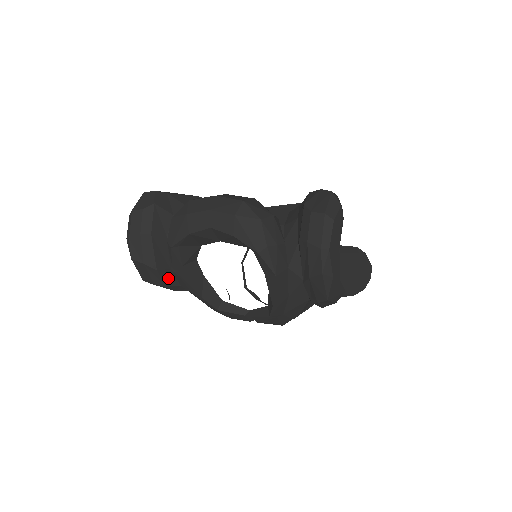
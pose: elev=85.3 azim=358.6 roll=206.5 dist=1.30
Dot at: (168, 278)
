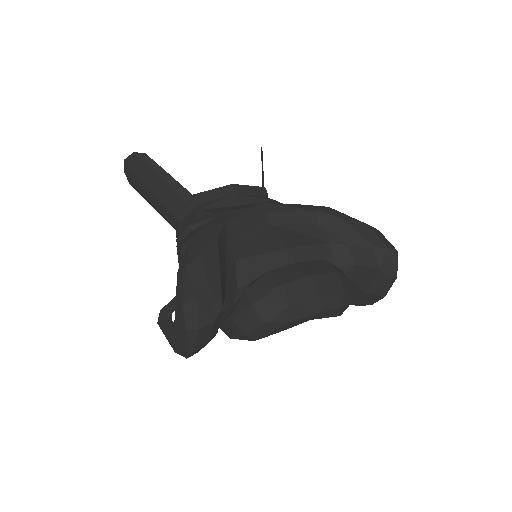
Dot at: occluded
